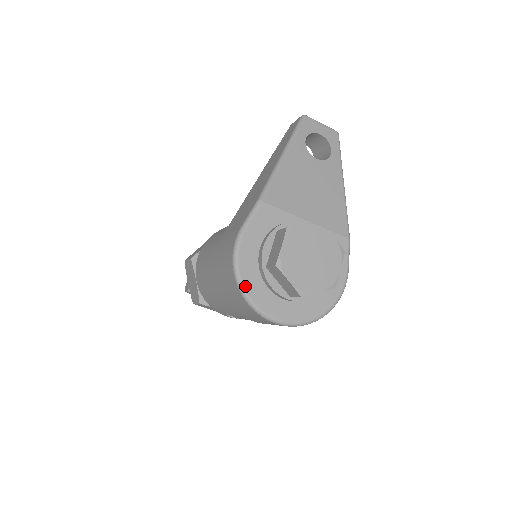
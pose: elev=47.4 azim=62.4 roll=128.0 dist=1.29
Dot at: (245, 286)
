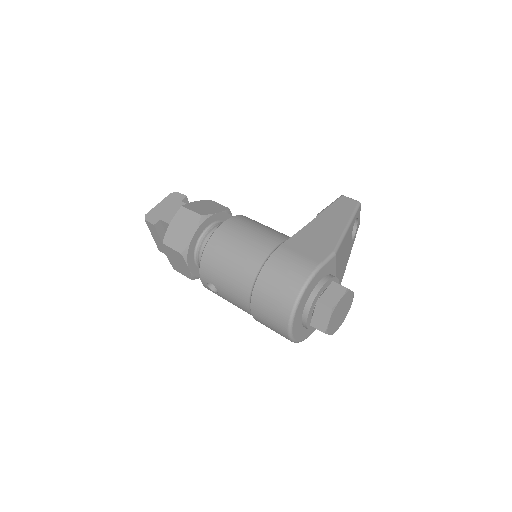
Dot at: (299, 304)
